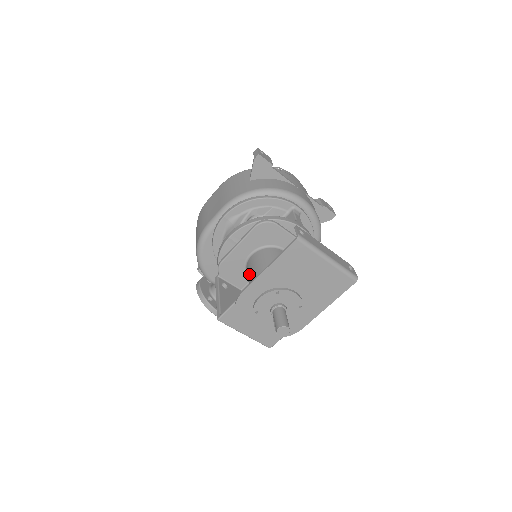
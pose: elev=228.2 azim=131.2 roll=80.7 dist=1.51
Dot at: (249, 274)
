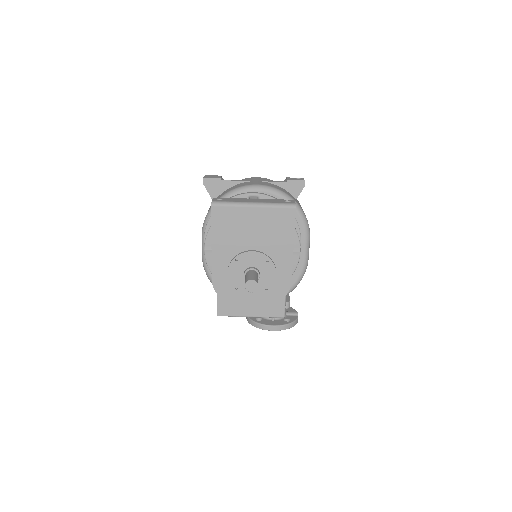
Dot at: occluded
